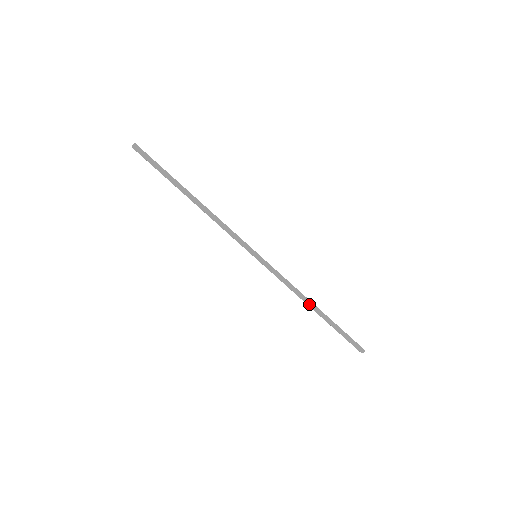
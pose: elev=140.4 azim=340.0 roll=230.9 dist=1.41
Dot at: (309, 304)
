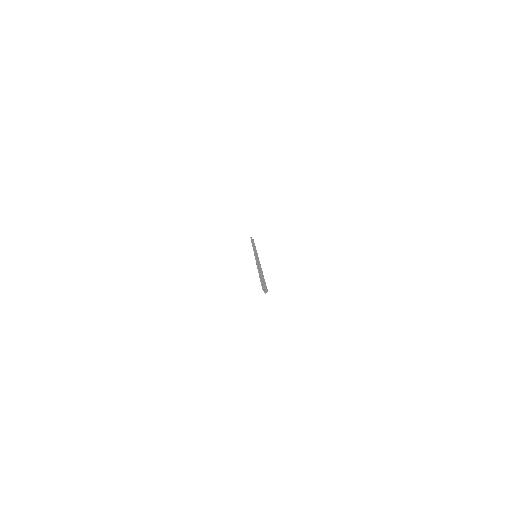
Dot at: occluded
